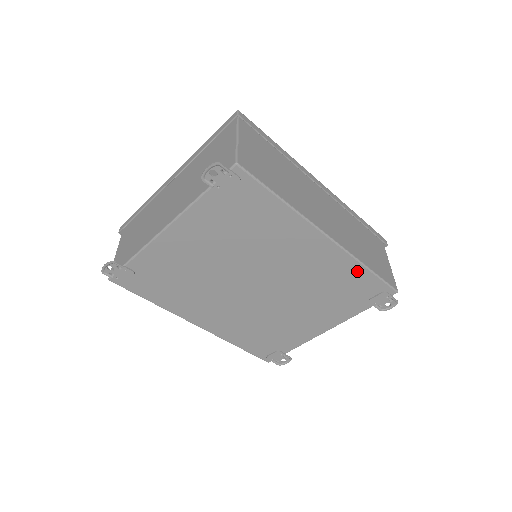
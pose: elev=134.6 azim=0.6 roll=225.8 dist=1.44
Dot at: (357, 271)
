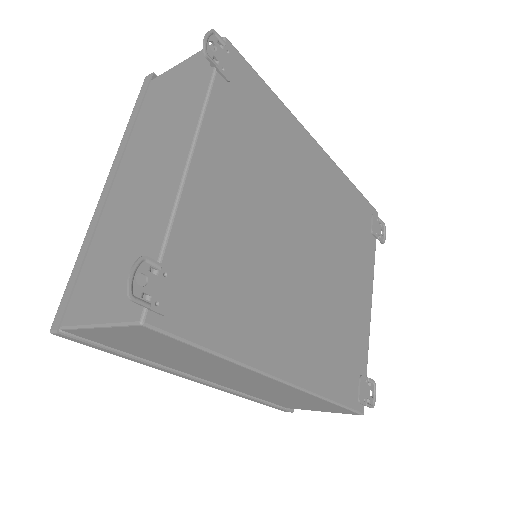
Dot at: (350, 190)
